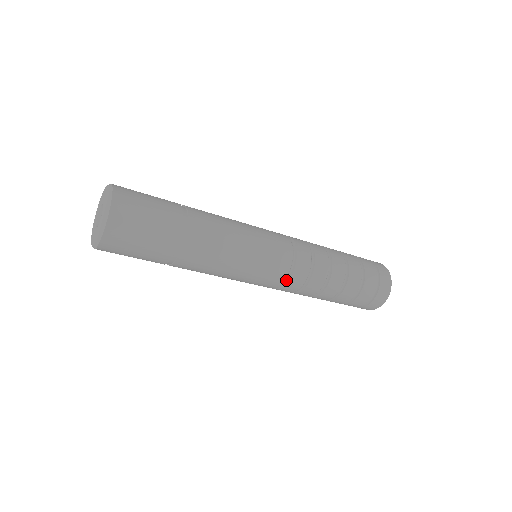
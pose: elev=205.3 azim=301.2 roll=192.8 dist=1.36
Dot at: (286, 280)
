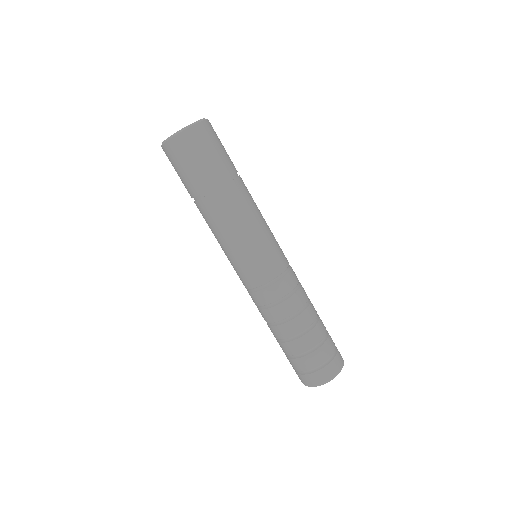
Dot at: (262, 287)
